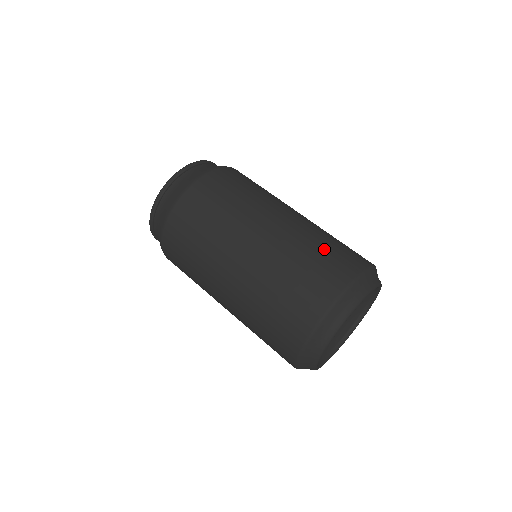
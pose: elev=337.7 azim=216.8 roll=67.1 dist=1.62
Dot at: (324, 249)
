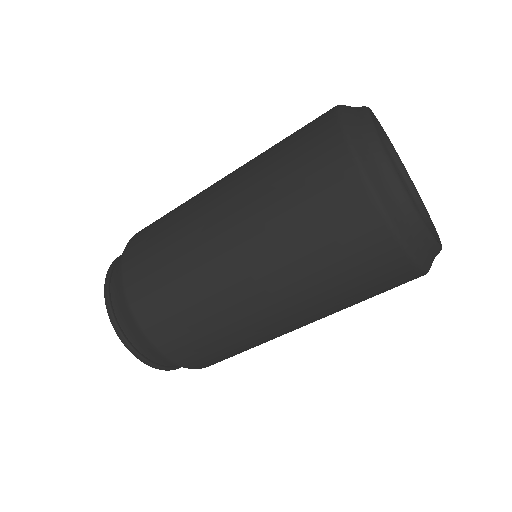
Dot at: (282, 148)
